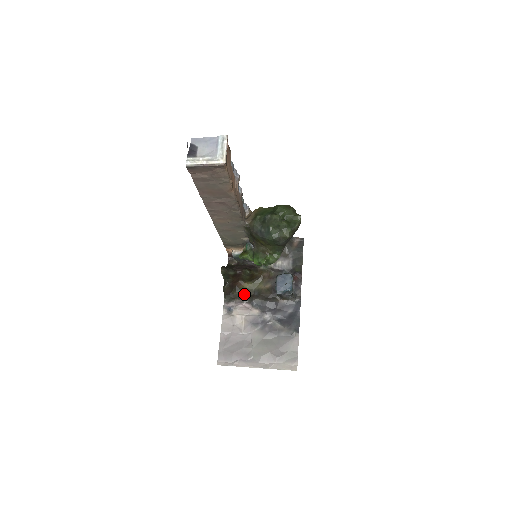
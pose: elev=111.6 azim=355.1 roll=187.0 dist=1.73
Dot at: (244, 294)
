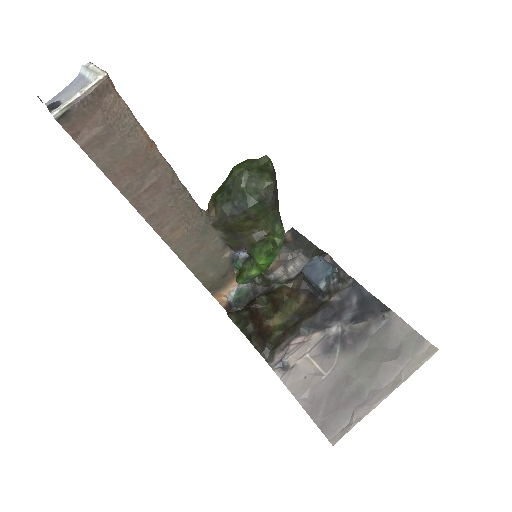
Dot at: (283, 332)
